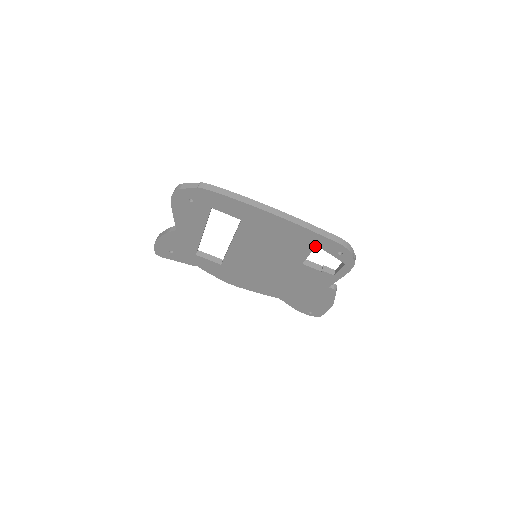
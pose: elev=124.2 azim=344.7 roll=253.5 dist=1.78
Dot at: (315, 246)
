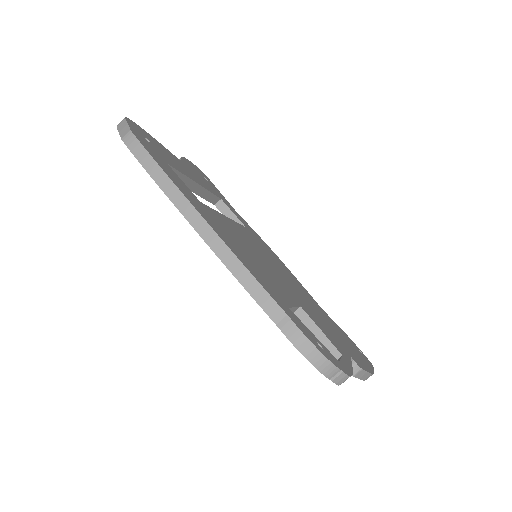
Dot at: occluded
